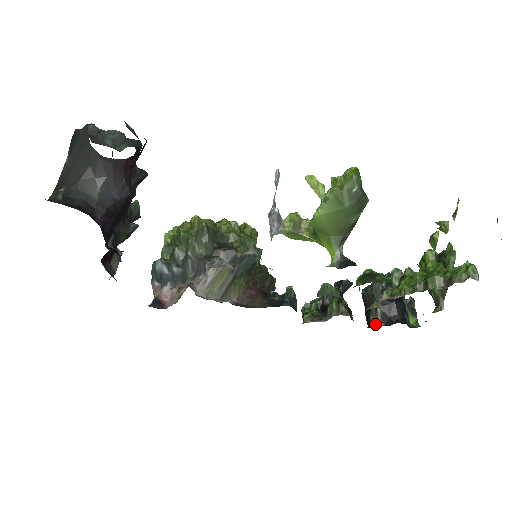
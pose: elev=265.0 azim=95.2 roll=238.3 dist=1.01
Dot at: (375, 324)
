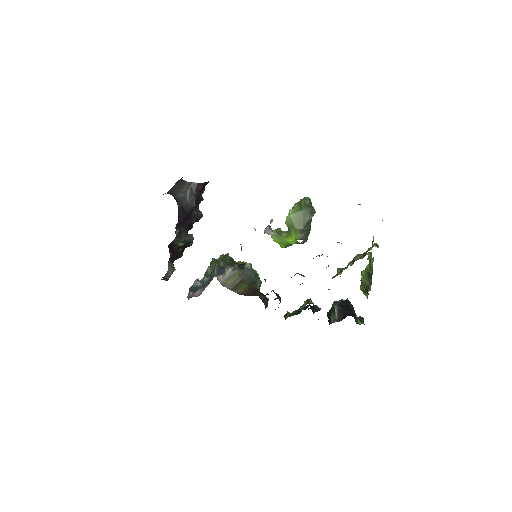
Dot at: (334, 321)
